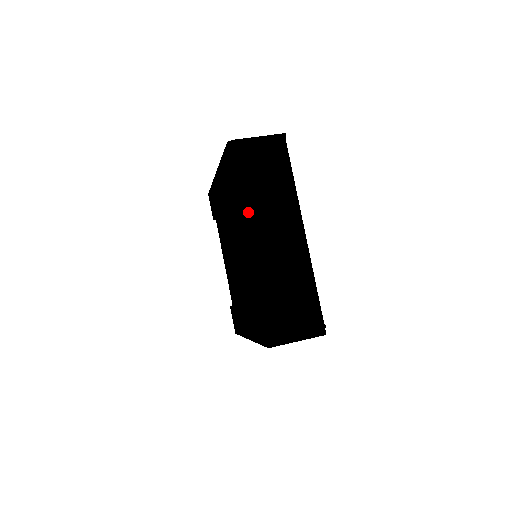
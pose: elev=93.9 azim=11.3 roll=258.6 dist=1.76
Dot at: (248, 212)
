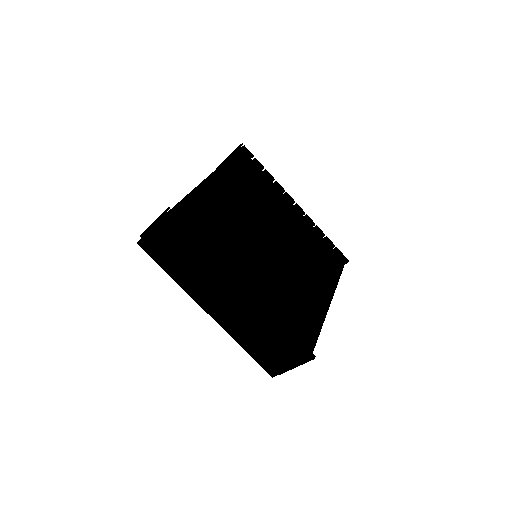
Dot at: occluded
